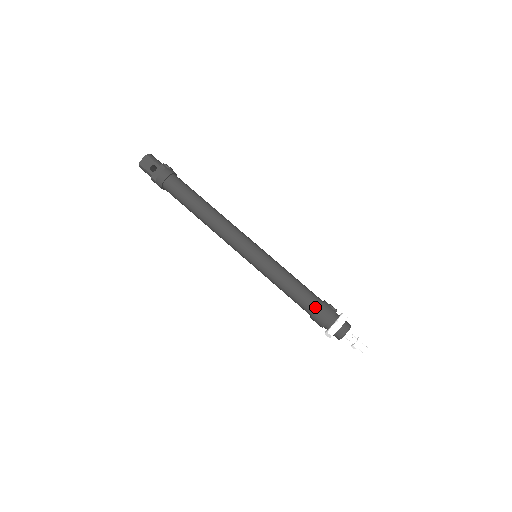
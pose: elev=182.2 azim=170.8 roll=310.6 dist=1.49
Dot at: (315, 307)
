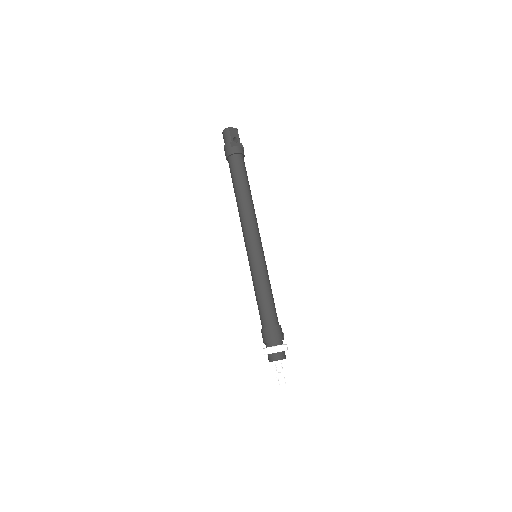
Dot at: (276, 323)
